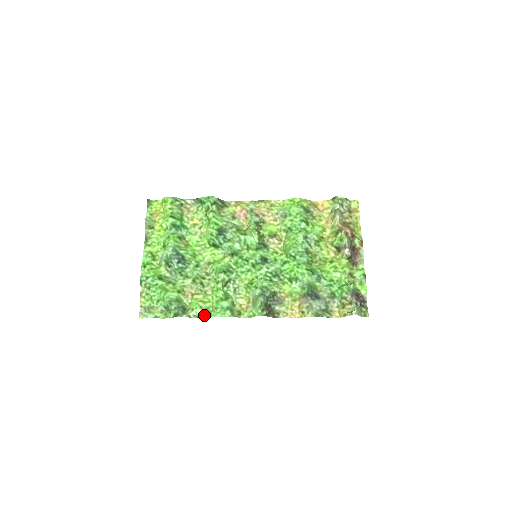
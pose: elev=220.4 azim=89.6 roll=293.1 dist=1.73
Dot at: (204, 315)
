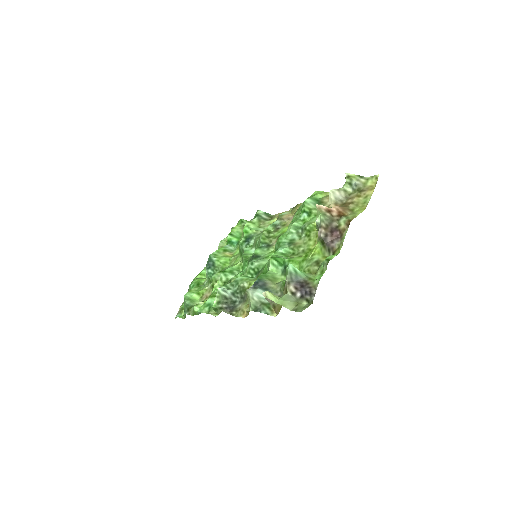
Dot at: (195, 312)
